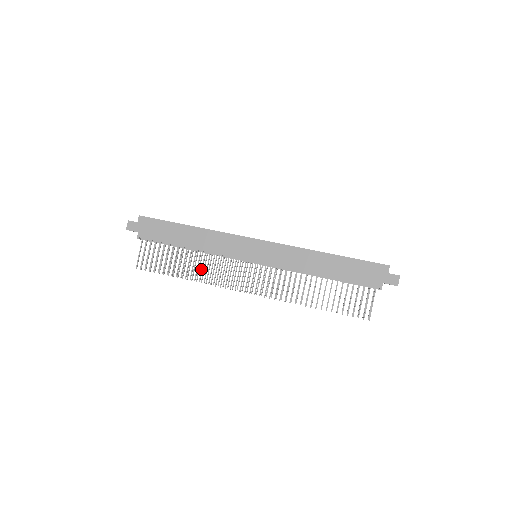
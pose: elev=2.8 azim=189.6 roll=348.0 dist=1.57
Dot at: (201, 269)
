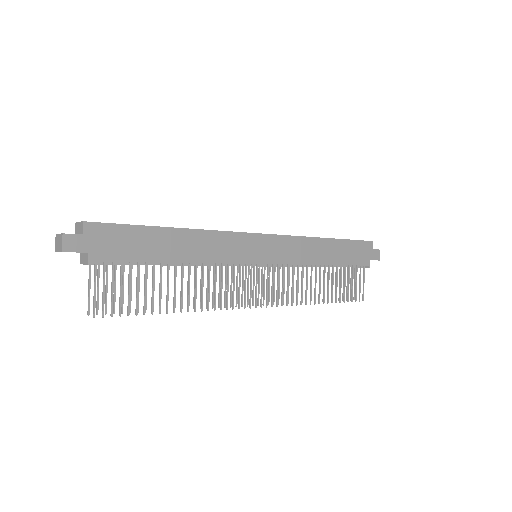
Dot at: (187, 290)
